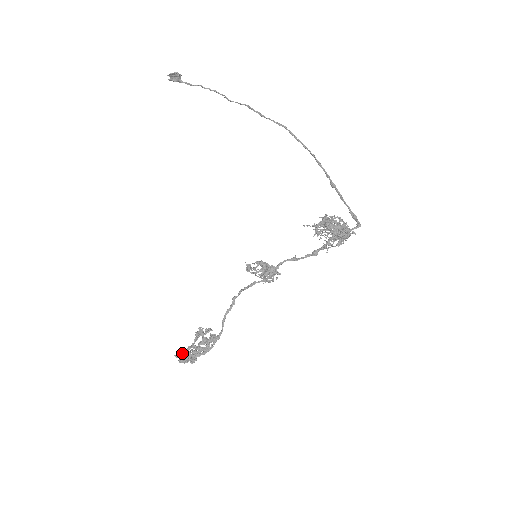
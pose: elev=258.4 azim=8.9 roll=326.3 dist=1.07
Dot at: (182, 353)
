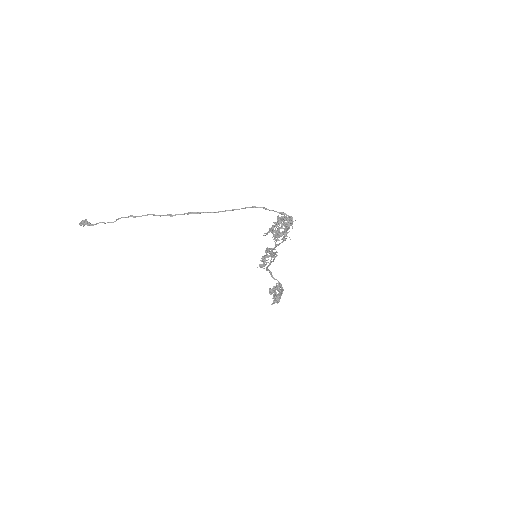
Dot at: (274, 302)
